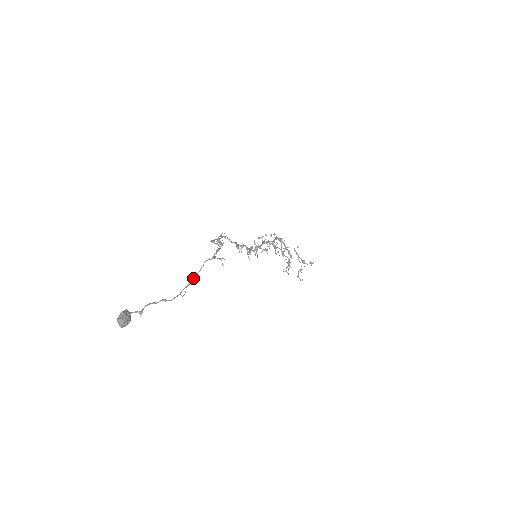
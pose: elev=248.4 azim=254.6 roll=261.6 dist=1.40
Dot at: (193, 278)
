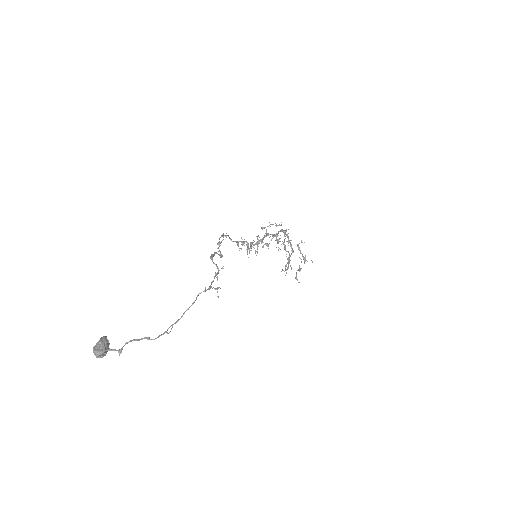
Dot at: (183, 313)
